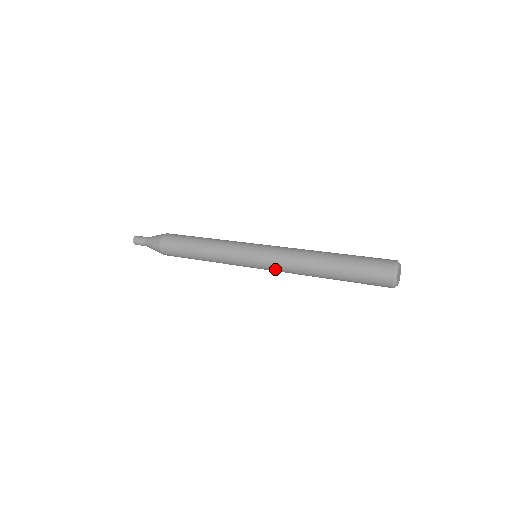
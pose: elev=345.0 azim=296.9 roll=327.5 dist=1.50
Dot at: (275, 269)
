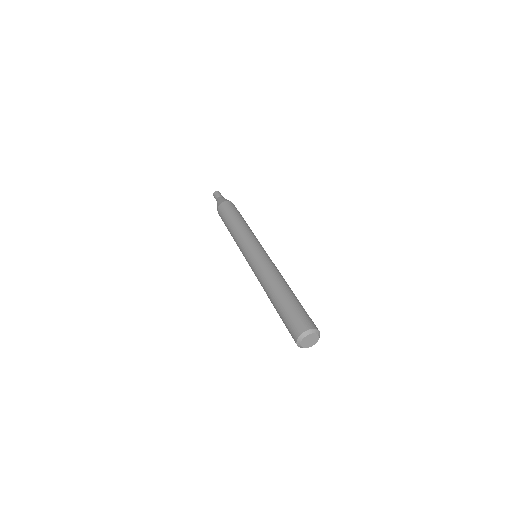
Dot at: (254, 272)
